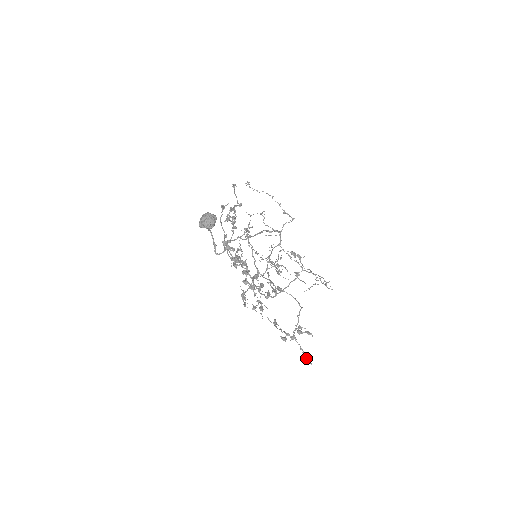
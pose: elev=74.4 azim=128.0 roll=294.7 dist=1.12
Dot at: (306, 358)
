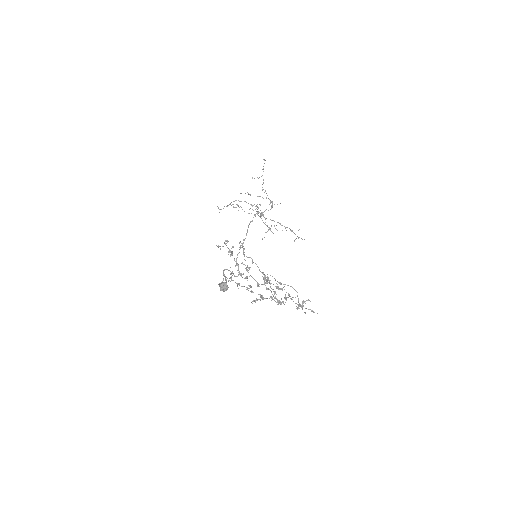
Dot at: occluded
